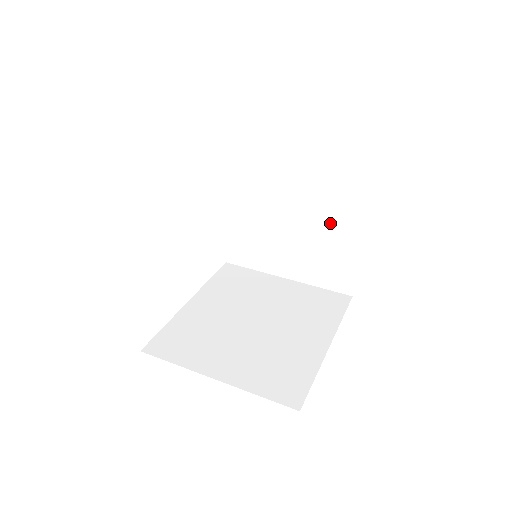
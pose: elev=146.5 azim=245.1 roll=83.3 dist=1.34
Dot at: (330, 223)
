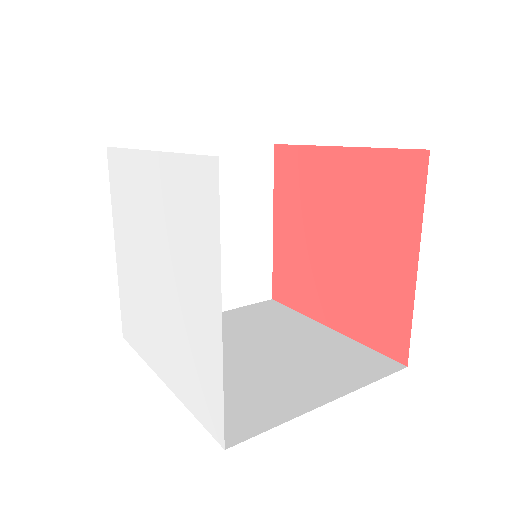
Dot at: (244, 225)
